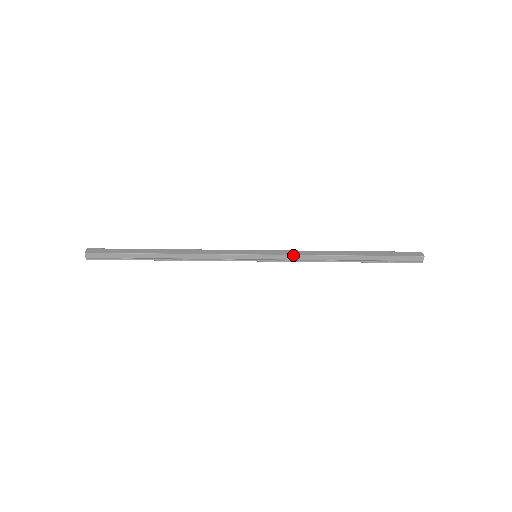
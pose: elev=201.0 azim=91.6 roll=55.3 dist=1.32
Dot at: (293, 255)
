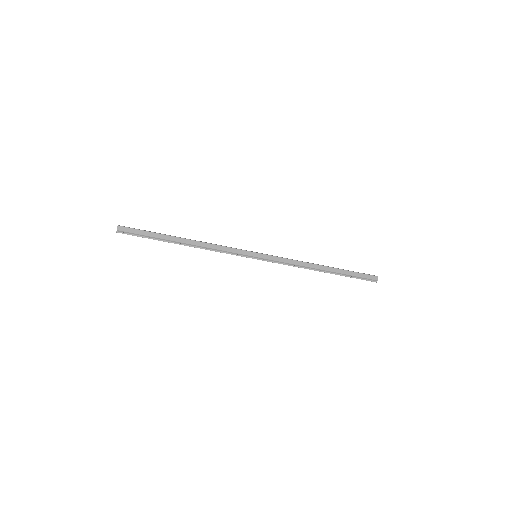
Dot at: (285, 258)
